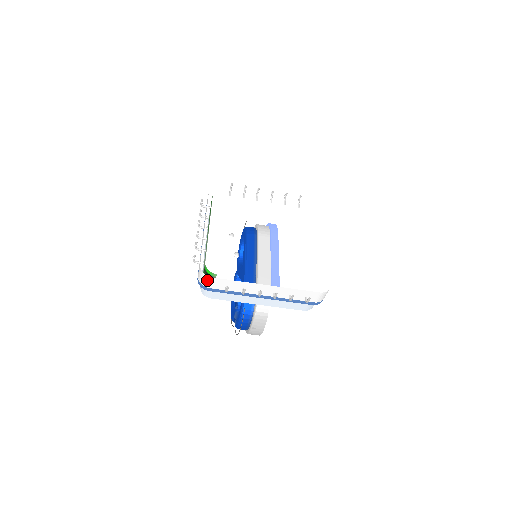
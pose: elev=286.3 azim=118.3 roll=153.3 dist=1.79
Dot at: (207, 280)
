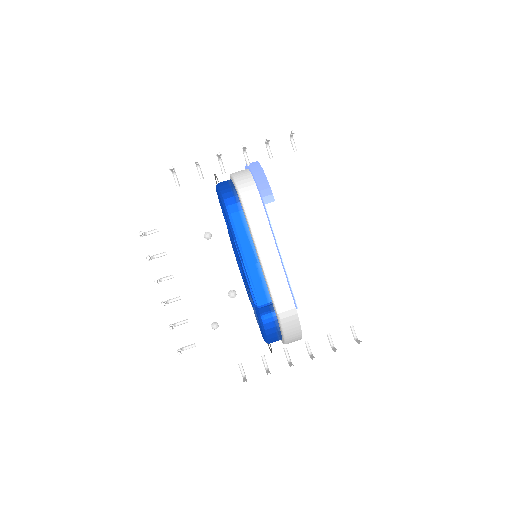
Dot at: occluded
